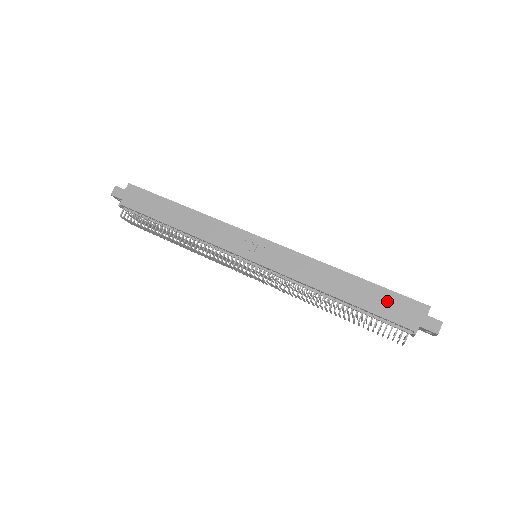
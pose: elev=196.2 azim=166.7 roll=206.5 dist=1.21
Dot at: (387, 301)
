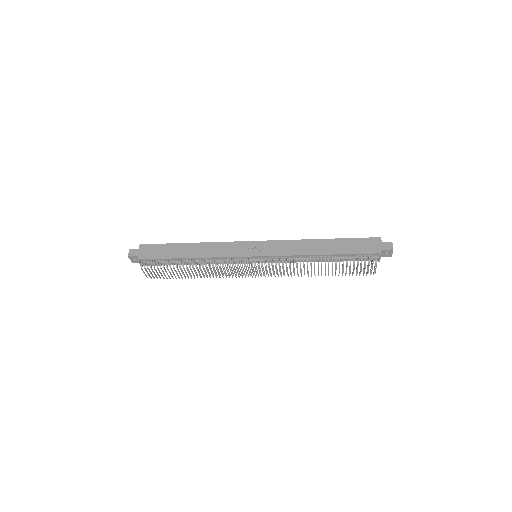
Dot at: (355, 244)
